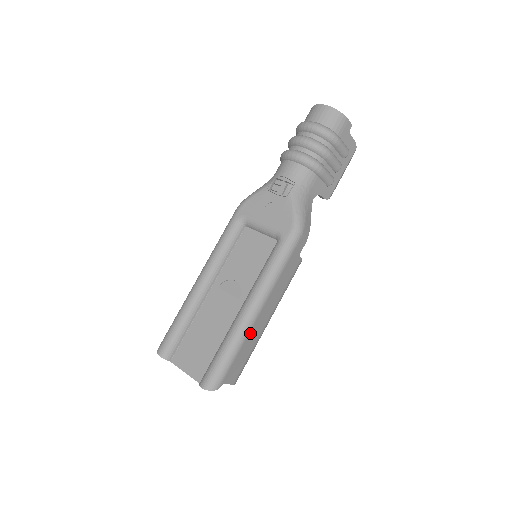
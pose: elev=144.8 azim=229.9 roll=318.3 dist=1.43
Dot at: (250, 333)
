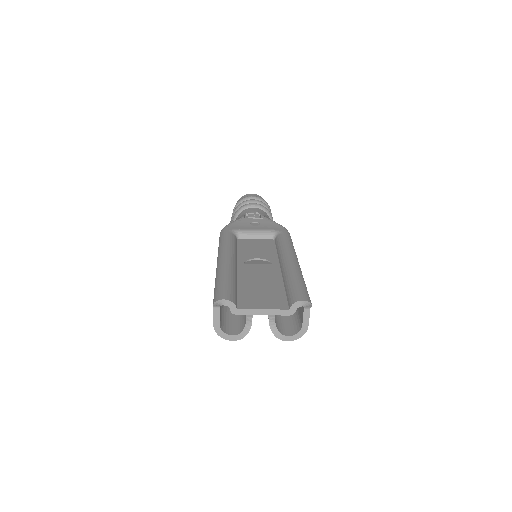
Dot at: occluded
